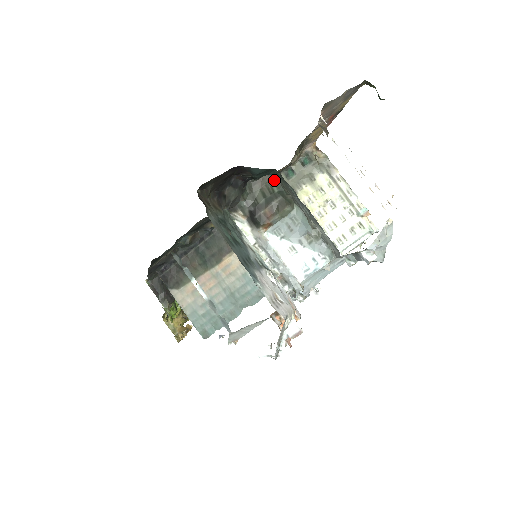
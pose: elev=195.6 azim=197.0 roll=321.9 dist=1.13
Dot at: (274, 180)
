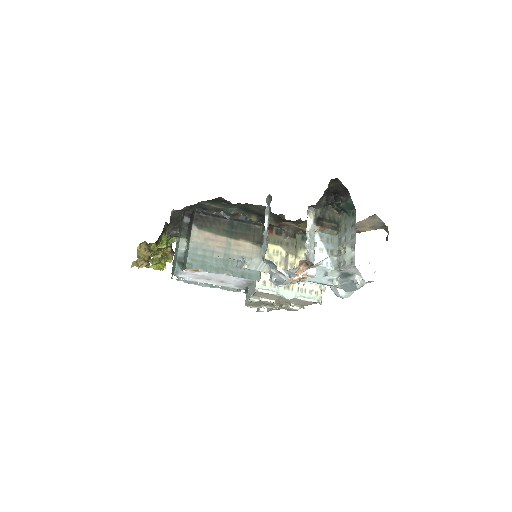
Dot at: (338, 217)
